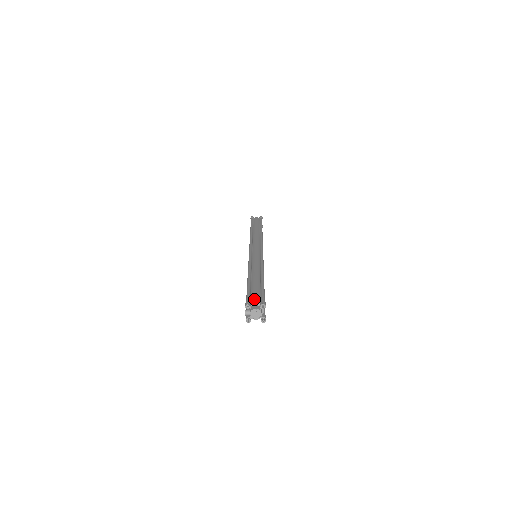
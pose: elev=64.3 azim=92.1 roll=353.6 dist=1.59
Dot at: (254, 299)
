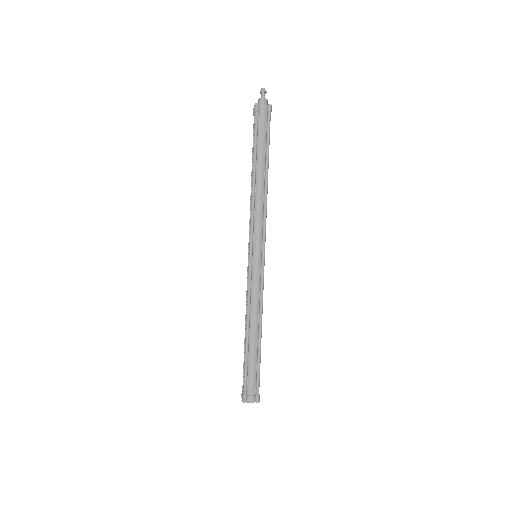
Dot at: (250, 390)
